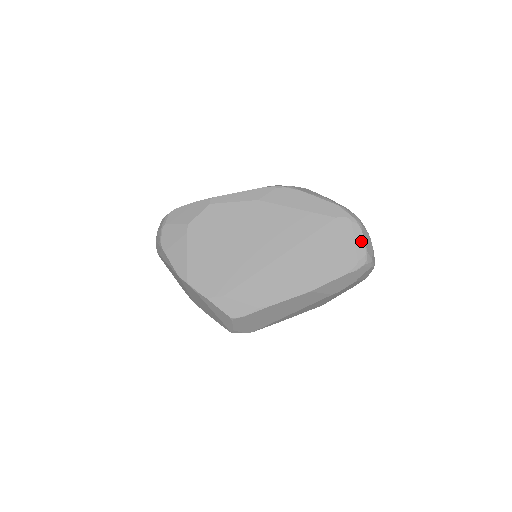
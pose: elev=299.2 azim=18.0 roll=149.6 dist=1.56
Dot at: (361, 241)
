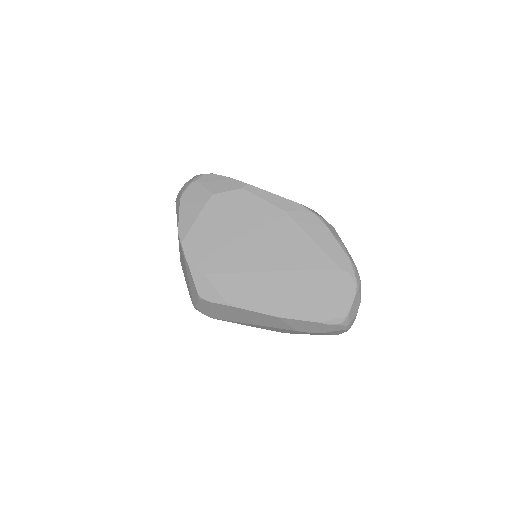
Dot at: (349, 302)
